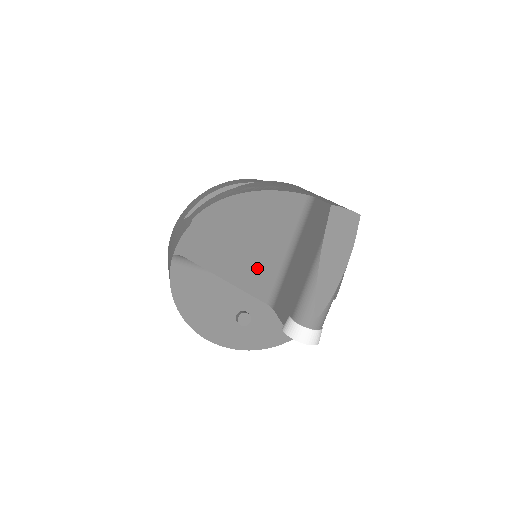
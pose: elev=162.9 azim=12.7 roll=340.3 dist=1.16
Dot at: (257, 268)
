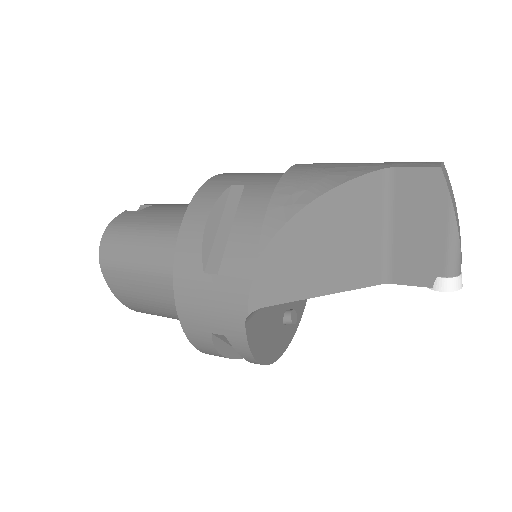
Dot at: (358, 262)
